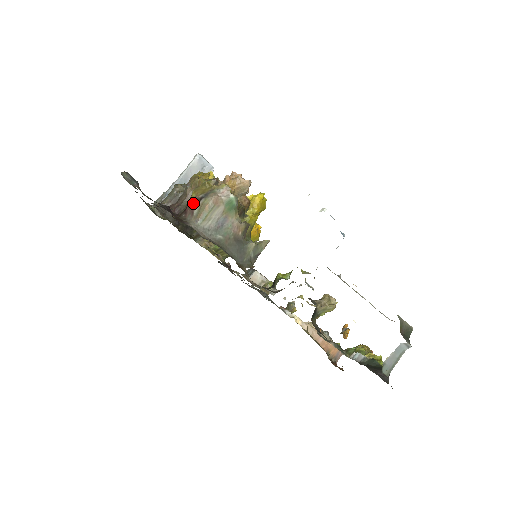
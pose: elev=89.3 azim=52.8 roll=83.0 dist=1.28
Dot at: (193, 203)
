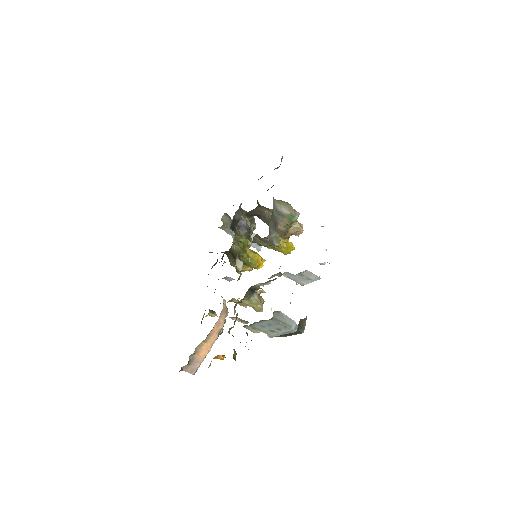
Dot at: occluded
